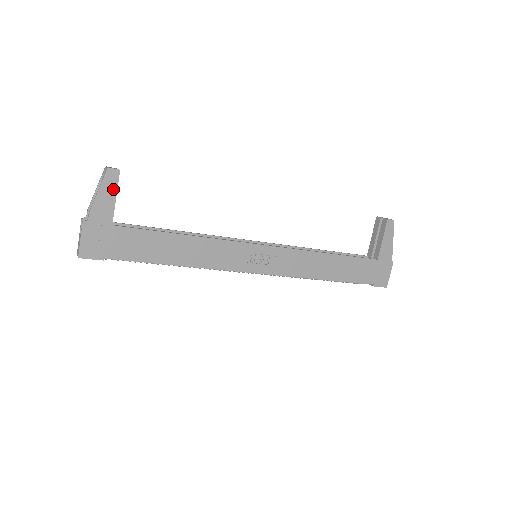
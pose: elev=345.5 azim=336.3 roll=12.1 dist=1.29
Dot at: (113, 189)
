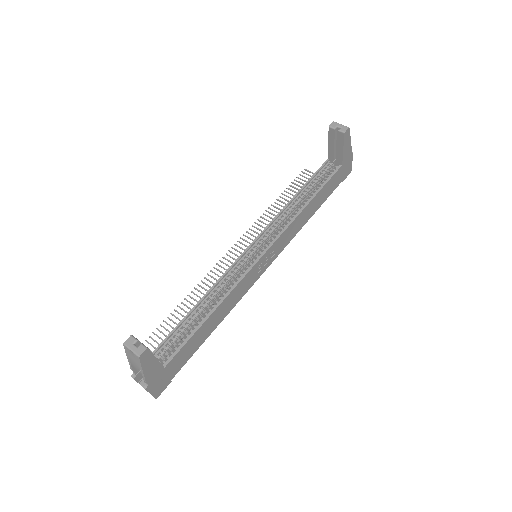
Dot at: (151, 358)
